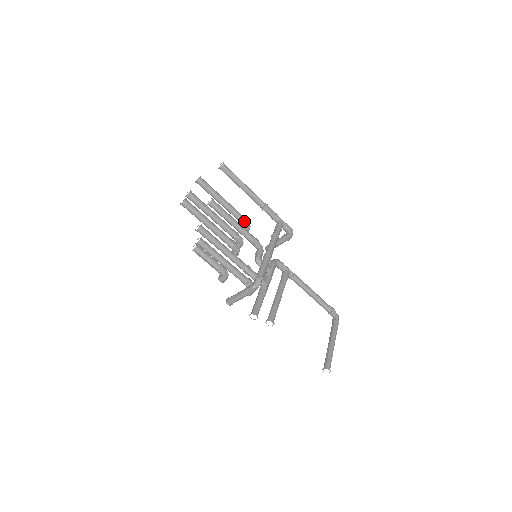
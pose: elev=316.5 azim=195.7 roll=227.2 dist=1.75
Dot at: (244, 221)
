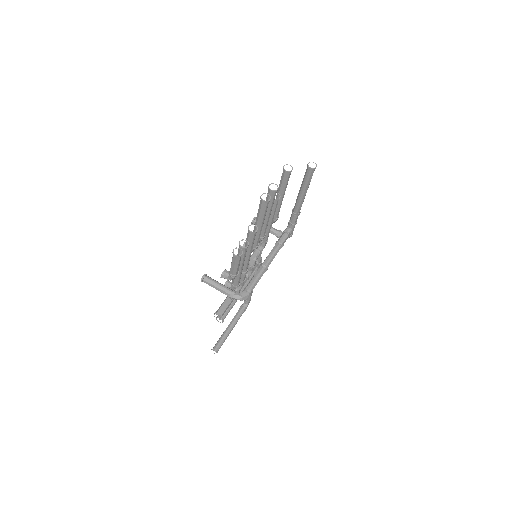
Dot at: (275, 220)
